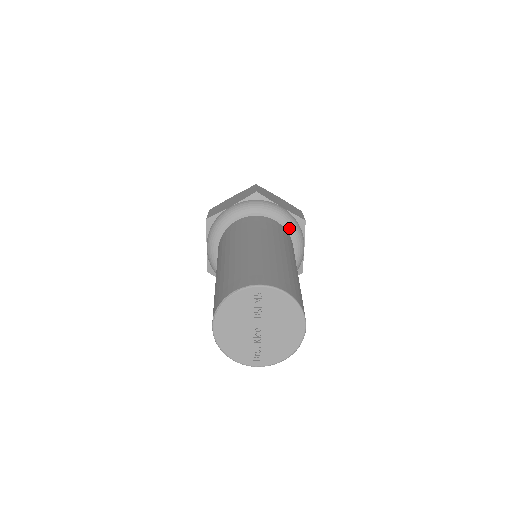
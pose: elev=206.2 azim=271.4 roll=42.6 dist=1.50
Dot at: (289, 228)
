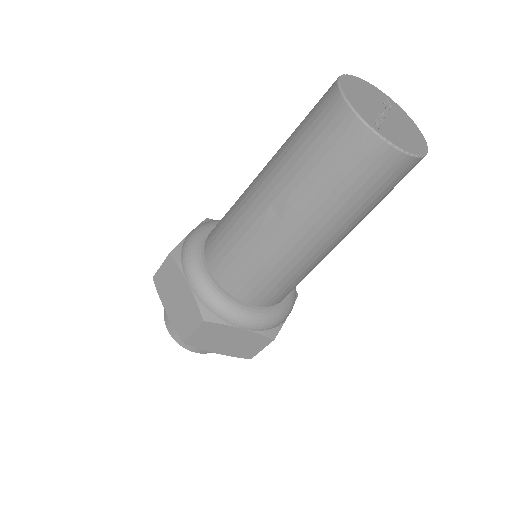
Dot at: occluded
